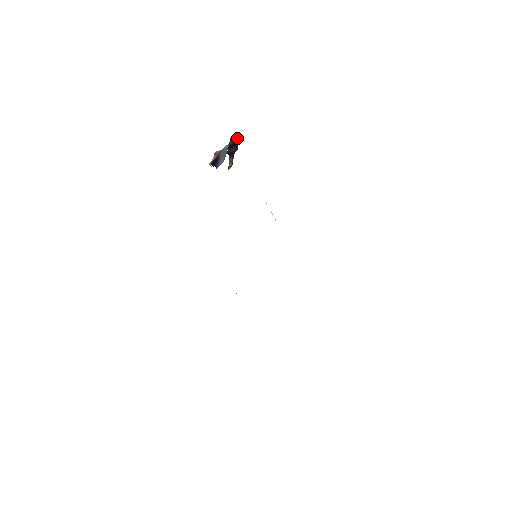
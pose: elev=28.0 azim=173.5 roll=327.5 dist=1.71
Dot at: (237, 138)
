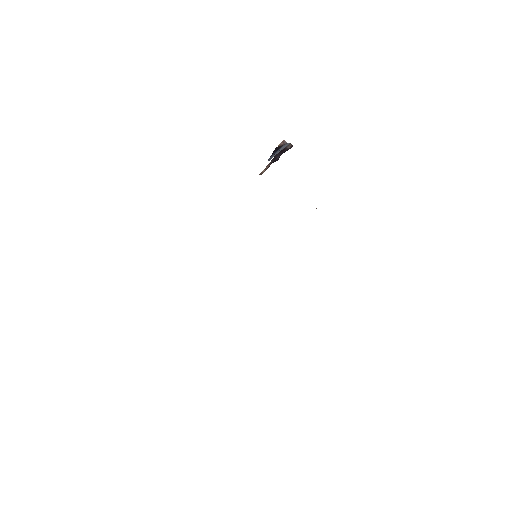
Dot at: (290, 146)
